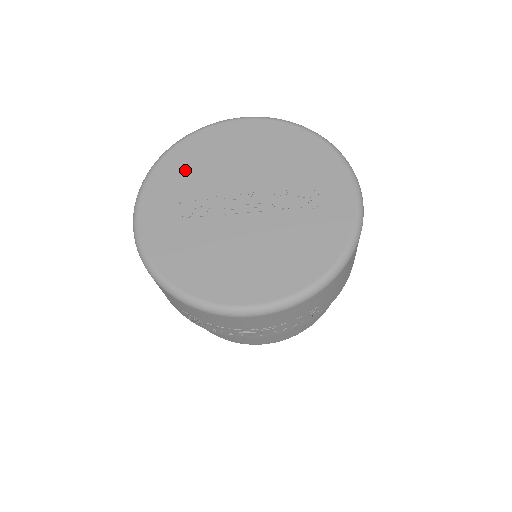
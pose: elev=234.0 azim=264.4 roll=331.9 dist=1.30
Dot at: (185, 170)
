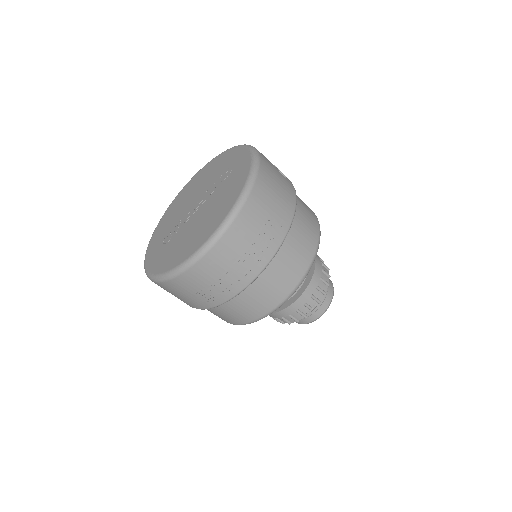
Dot at: (164, 228)
